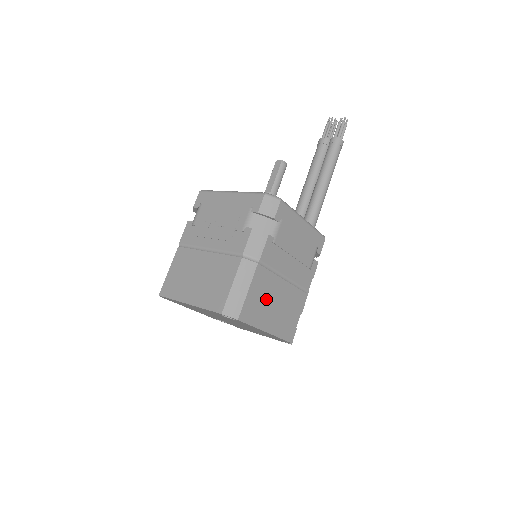
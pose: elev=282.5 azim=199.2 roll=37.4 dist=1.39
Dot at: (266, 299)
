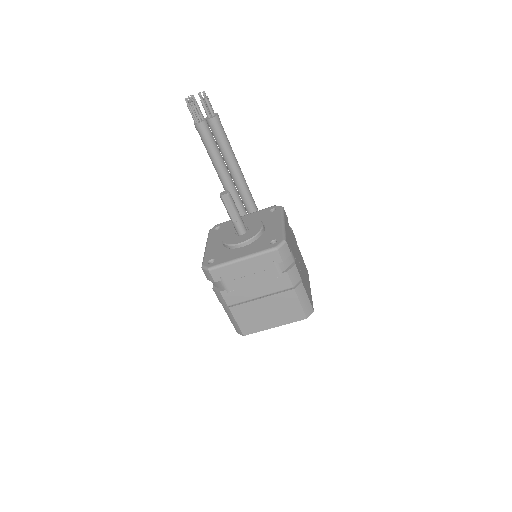
Dot at: (306, 283)
